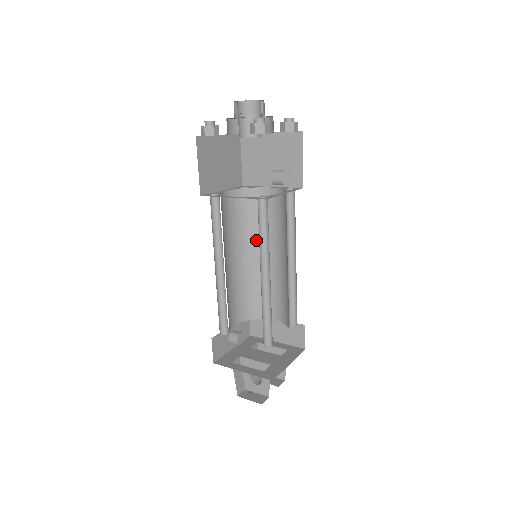
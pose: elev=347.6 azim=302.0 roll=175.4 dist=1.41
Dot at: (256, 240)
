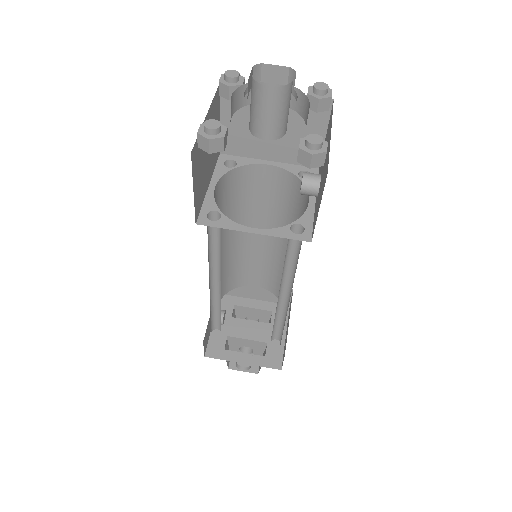
Dot at: (242, 221)
